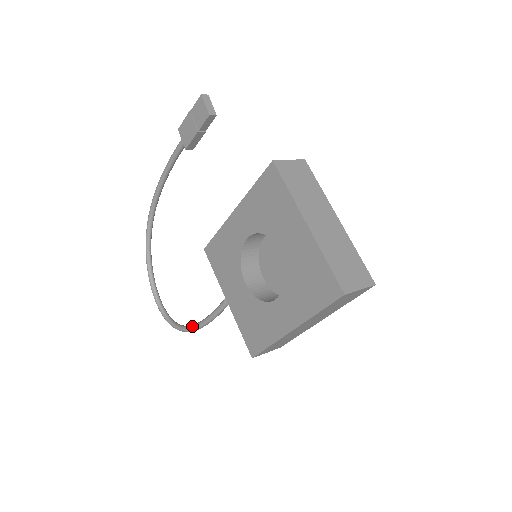
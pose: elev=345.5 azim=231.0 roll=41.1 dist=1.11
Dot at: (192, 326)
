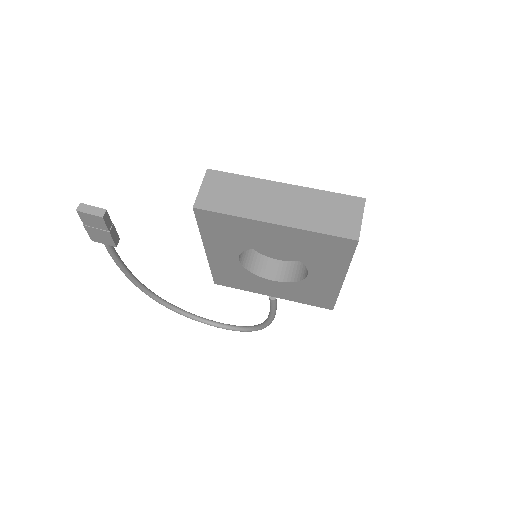
Dot at: (266, 323)
